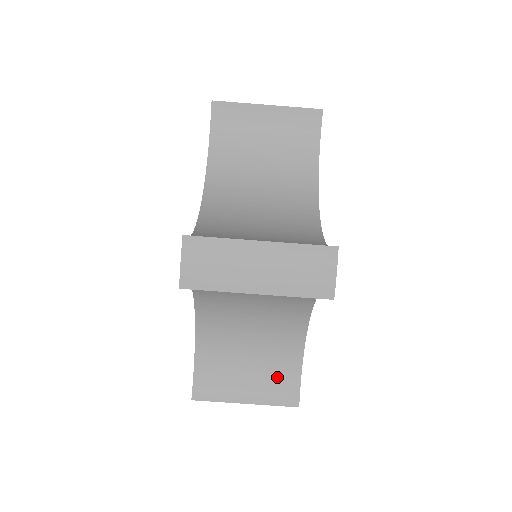
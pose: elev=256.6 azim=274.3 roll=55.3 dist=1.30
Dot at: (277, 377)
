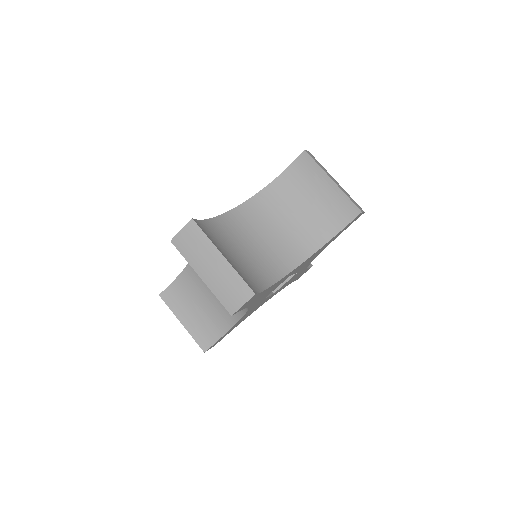
Dot at: (208, 327)
